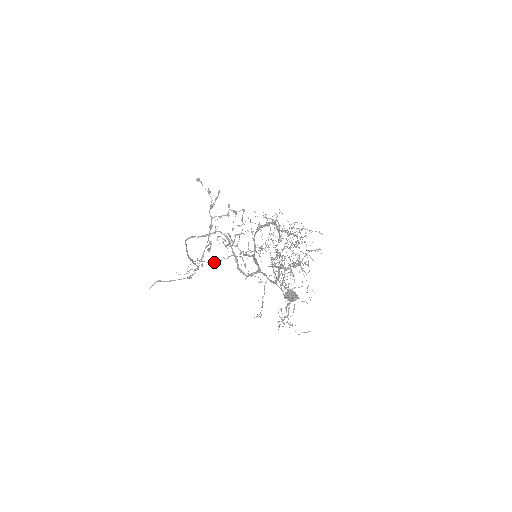
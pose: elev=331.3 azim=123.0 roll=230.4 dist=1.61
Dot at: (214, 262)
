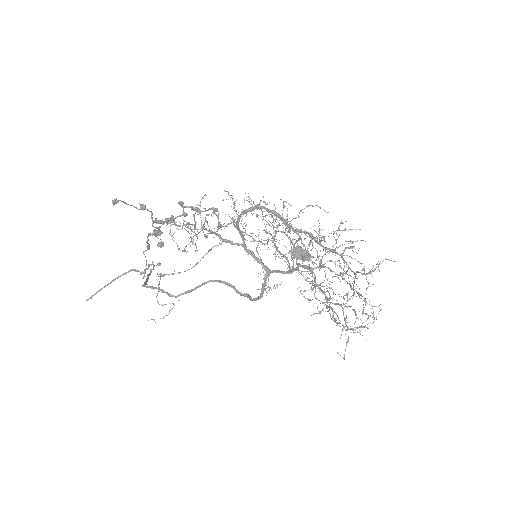
Dot at: occluded
